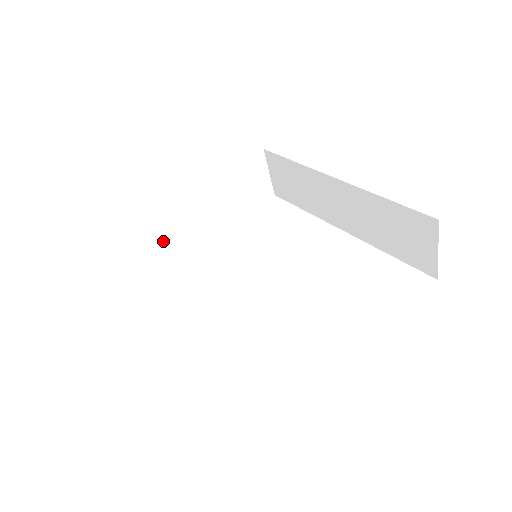
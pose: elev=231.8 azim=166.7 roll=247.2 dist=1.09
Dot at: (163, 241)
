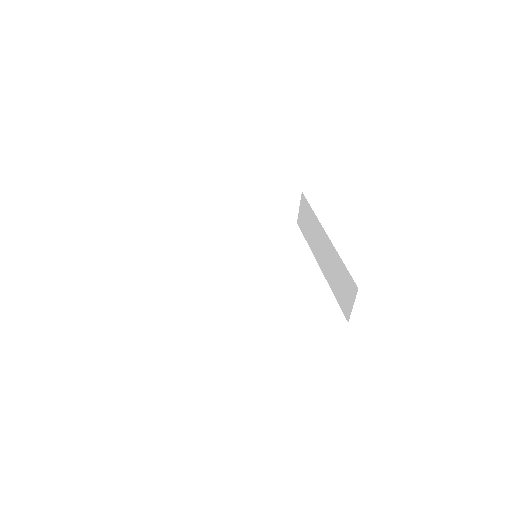
Dot at: (211, 218)
